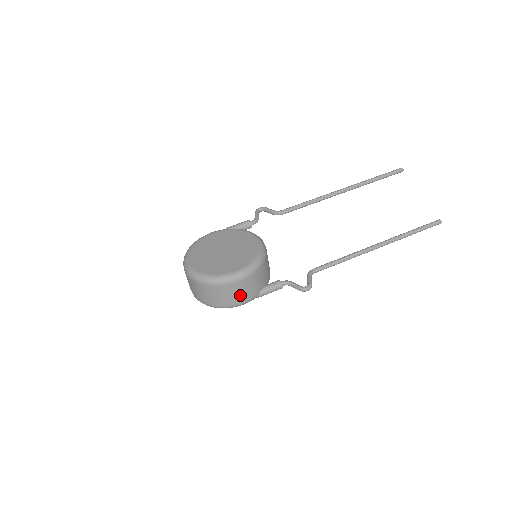
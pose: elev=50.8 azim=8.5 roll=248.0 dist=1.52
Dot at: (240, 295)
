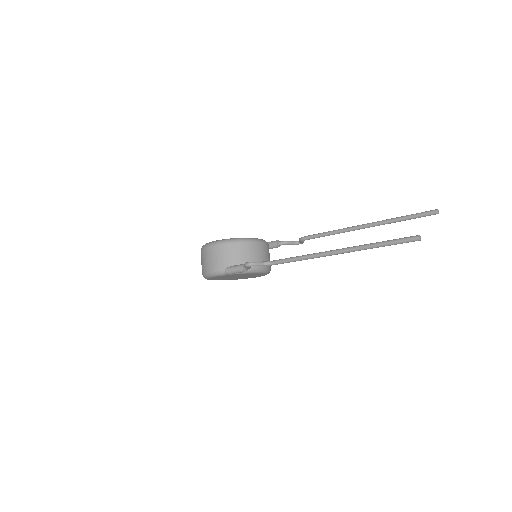
Dot at: (211, 261)
